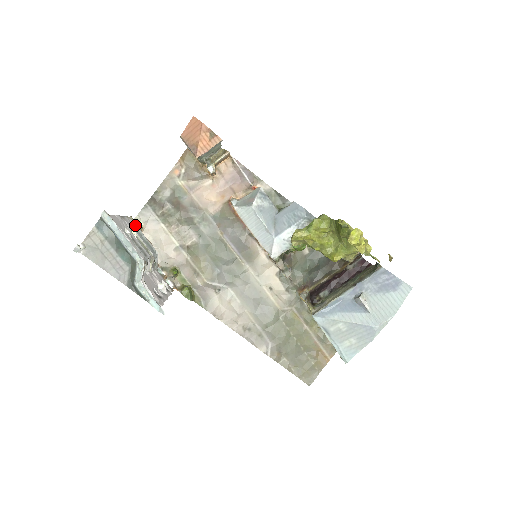
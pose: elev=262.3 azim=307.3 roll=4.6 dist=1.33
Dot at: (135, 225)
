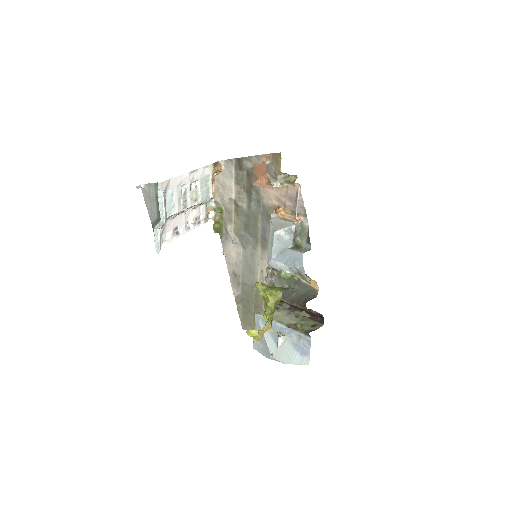
Dot at: (209, 172)
